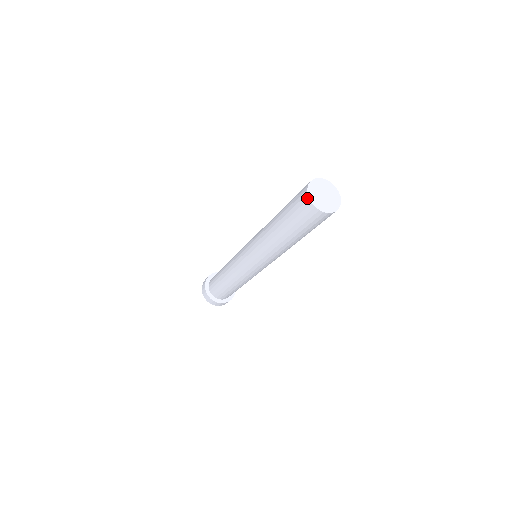
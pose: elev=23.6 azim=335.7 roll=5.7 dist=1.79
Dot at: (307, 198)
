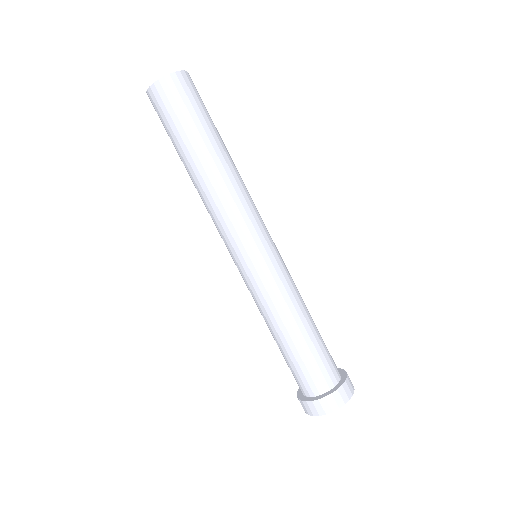
Dot at: (148, 96)
